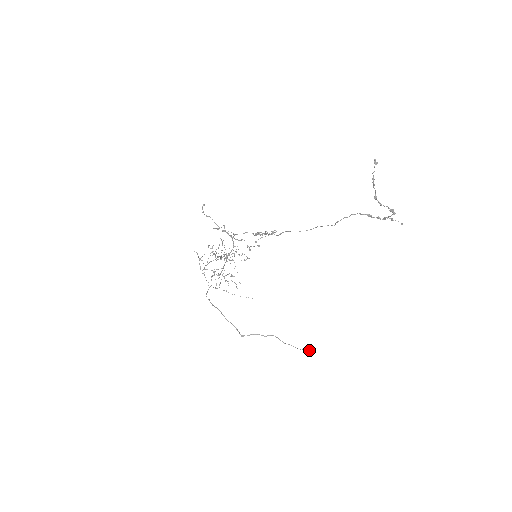
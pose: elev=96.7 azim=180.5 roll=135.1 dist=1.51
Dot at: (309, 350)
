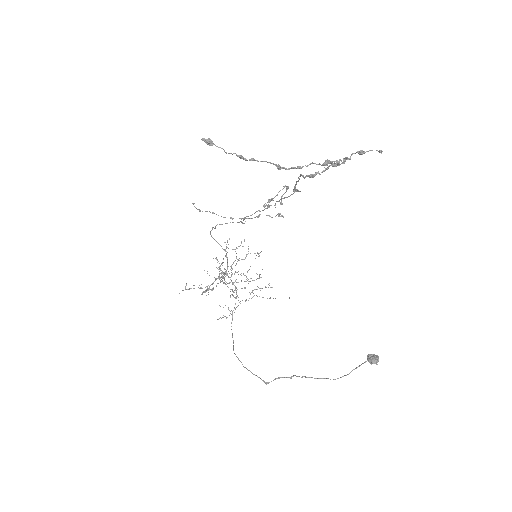
Dot at: (369, 360)
